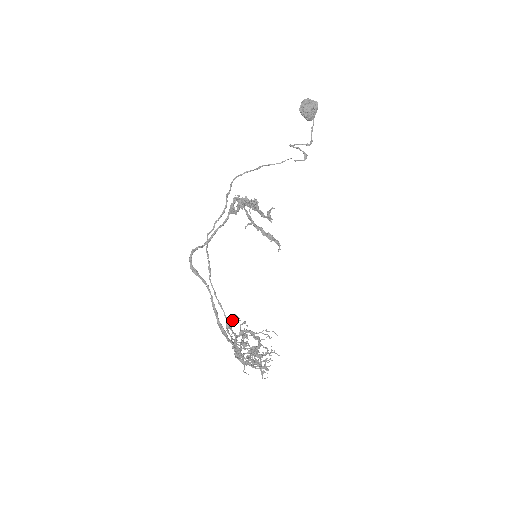
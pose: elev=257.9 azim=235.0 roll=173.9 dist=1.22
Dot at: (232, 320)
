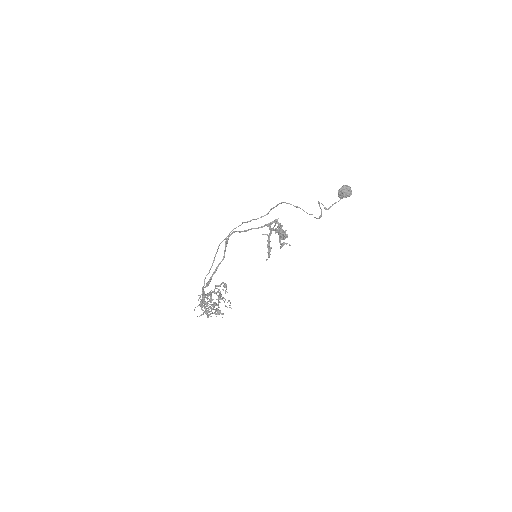
Dot at: occluded
